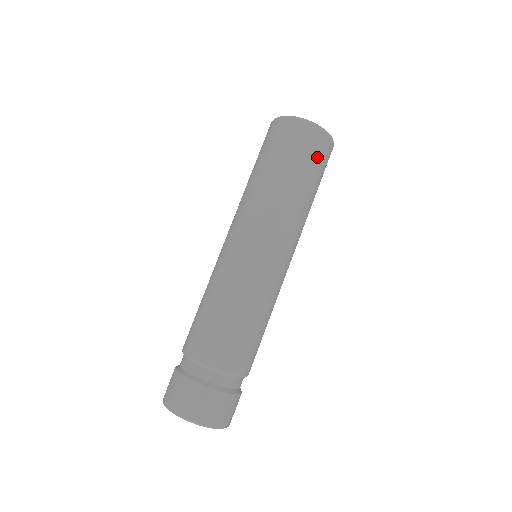
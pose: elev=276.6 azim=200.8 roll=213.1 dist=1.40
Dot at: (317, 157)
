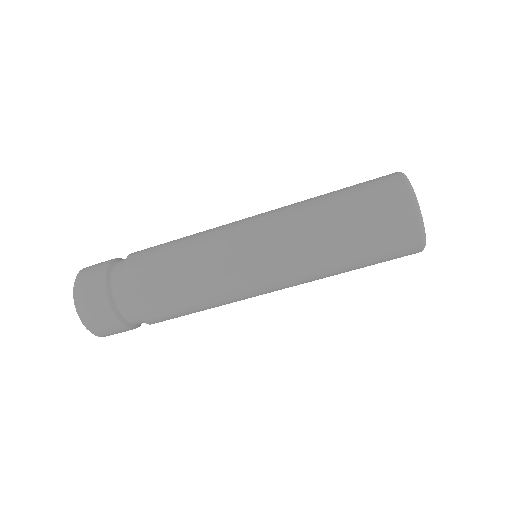
Dot at: (388, 245)
